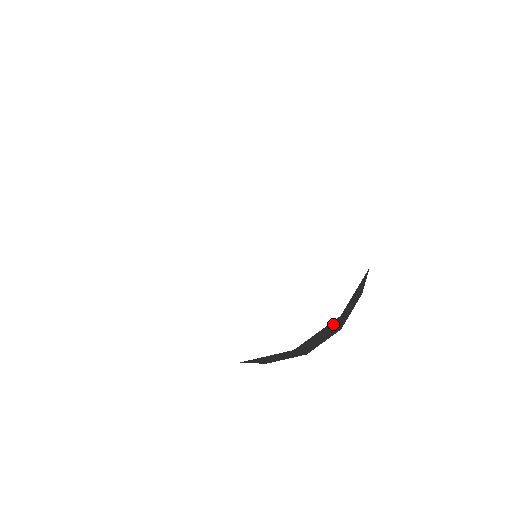
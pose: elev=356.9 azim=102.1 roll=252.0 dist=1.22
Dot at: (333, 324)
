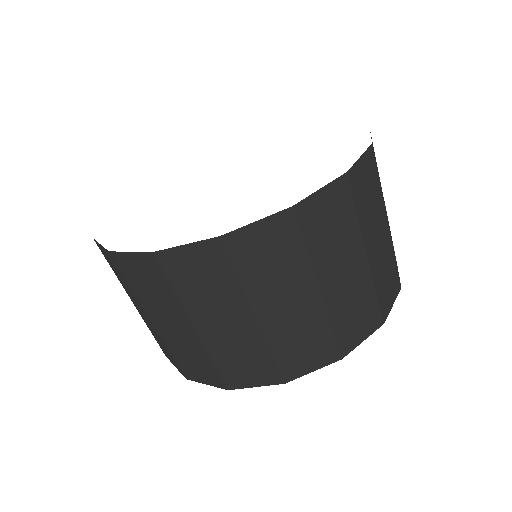
Dot at: (292, 245)
